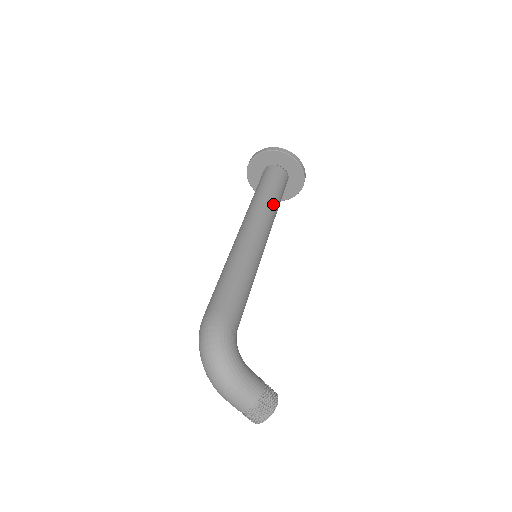
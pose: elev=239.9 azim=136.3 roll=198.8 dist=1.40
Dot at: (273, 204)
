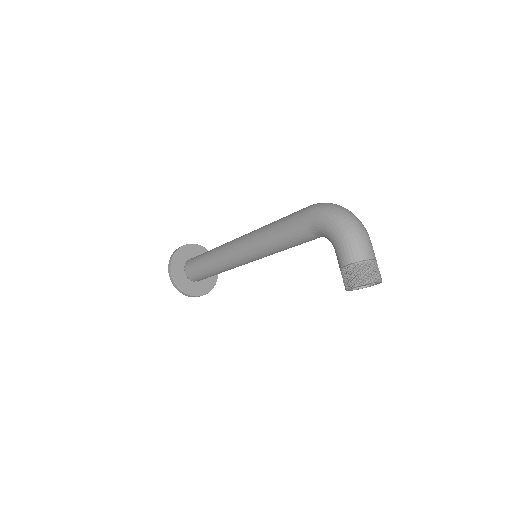
Dot at: occluded
